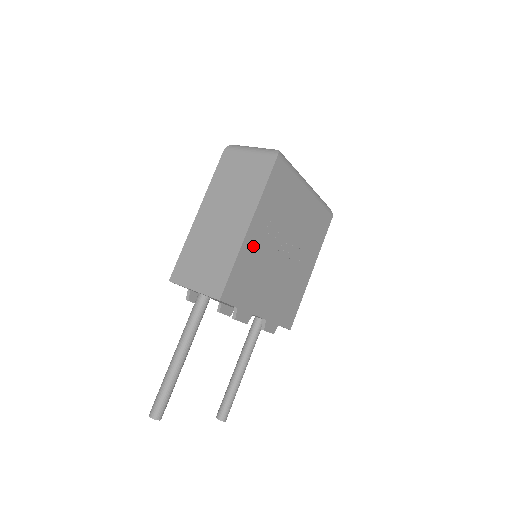
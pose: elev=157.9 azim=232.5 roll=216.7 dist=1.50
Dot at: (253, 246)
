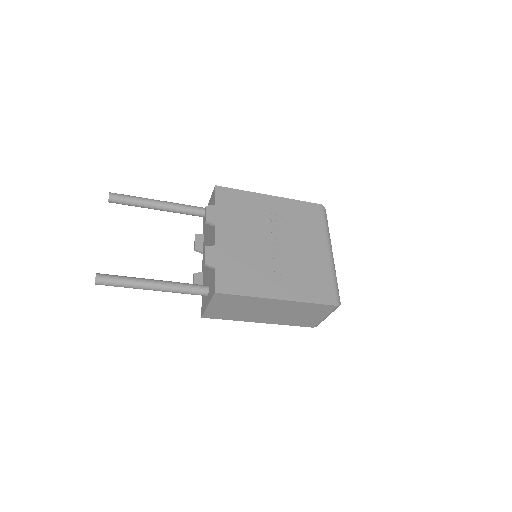
Dot at: (261, 204)
